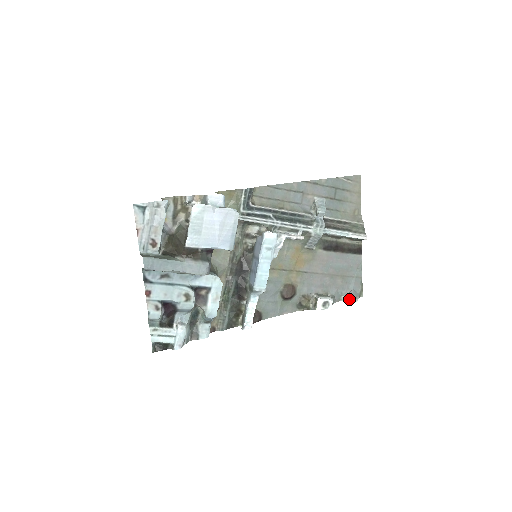
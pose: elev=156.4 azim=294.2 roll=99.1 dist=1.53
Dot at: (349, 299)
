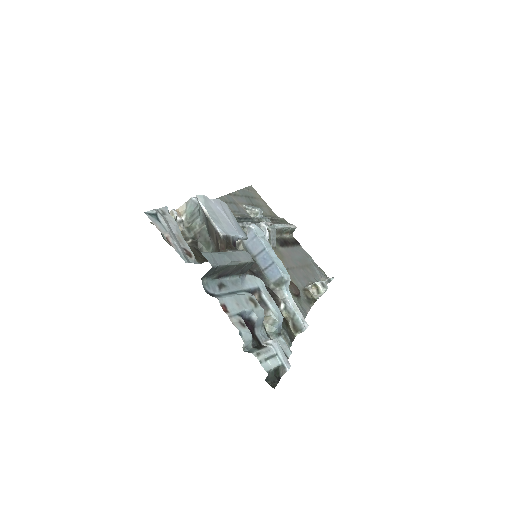
Dot at: (328, 279)
